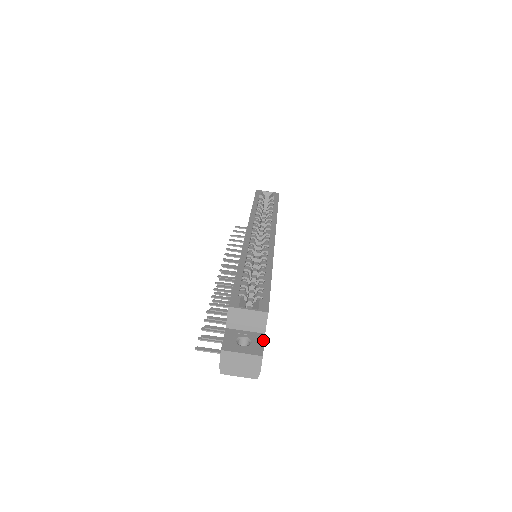
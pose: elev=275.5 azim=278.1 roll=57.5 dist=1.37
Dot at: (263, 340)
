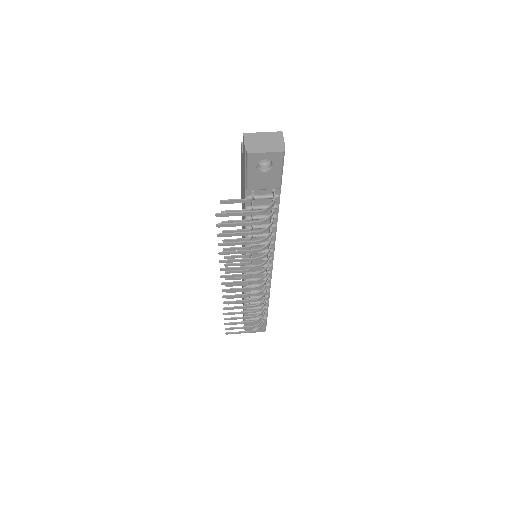
Dot at: occluded
